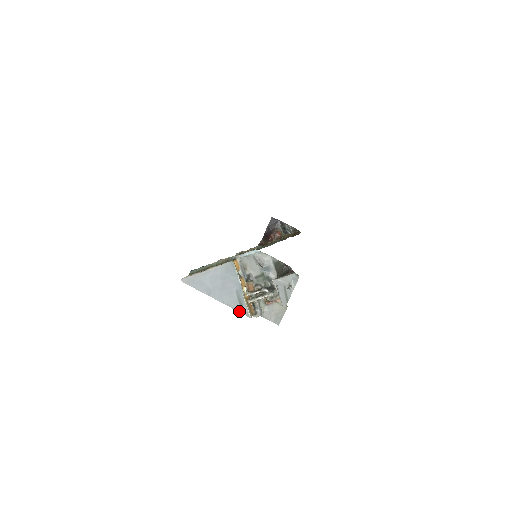
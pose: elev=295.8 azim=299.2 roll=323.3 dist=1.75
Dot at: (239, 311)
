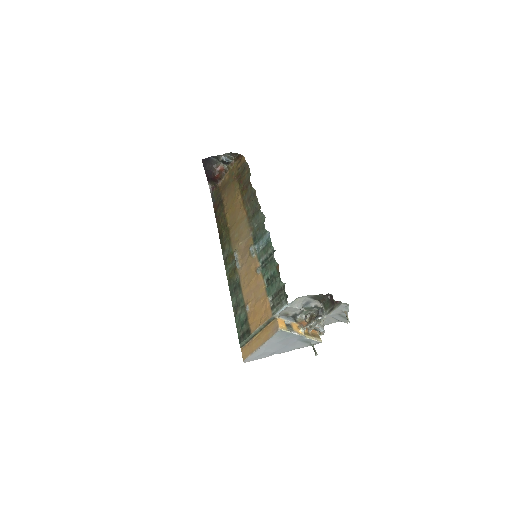
Dot at: occluded
